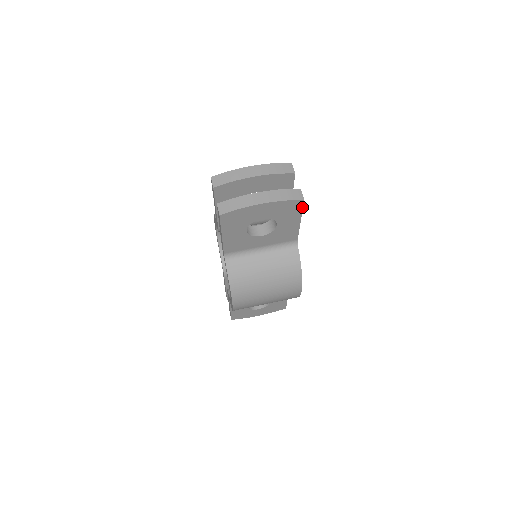
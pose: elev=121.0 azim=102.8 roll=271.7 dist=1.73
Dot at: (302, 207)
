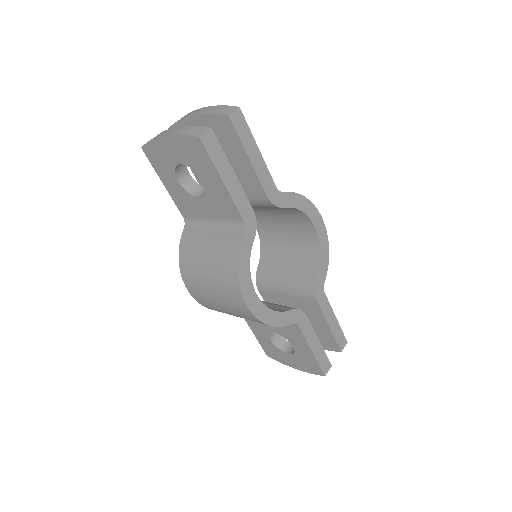
Dot at: (207, 152)
